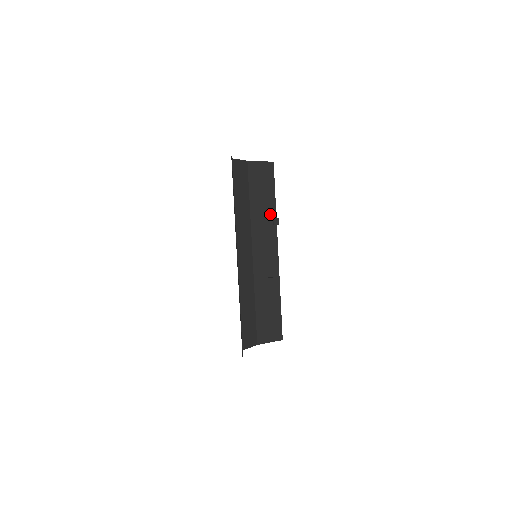
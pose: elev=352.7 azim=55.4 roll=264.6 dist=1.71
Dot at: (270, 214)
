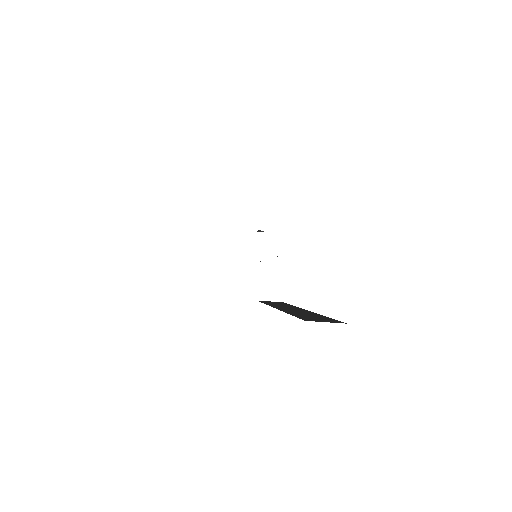
Dot at: occluded
